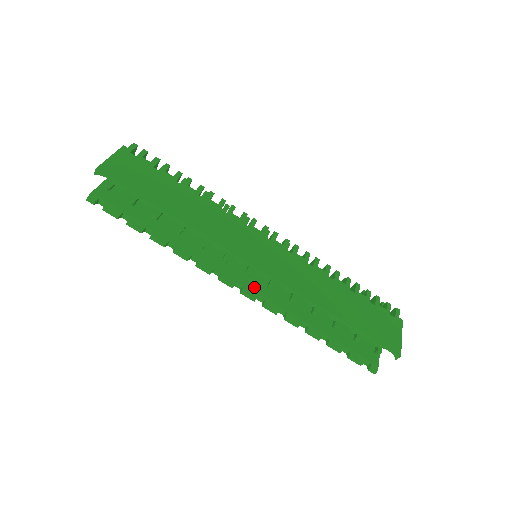
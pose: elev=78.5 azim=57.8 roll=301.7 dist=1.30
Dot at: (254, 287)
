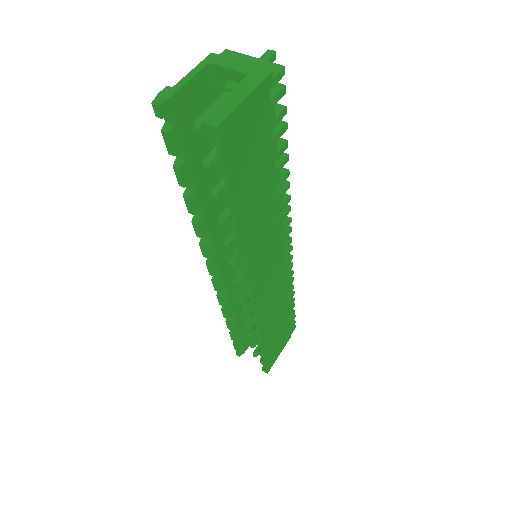
Dot at: (227, 279)
